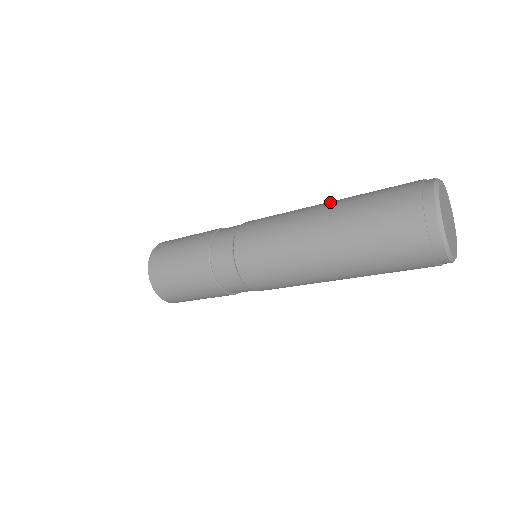
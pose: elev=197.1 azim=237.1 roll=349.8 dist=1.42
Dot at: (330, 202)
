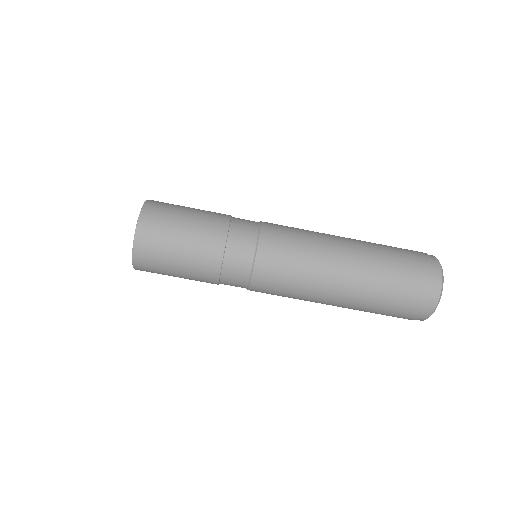
Dot at: occluded
